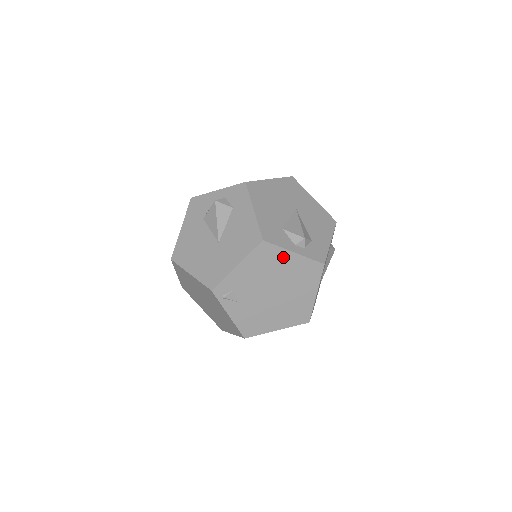
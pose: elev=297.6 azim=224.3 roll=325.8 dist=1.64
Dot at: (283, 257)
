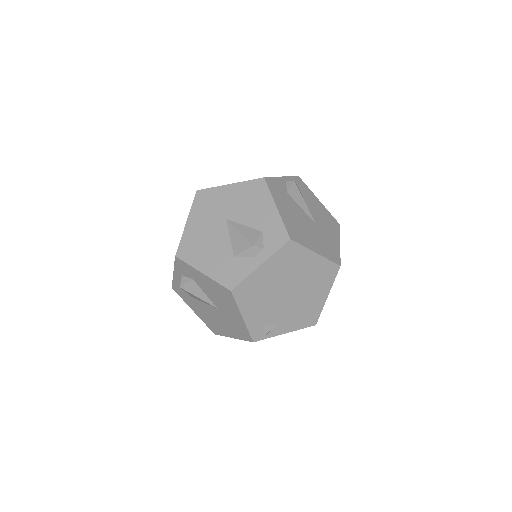
Dot at: (259, 277)
